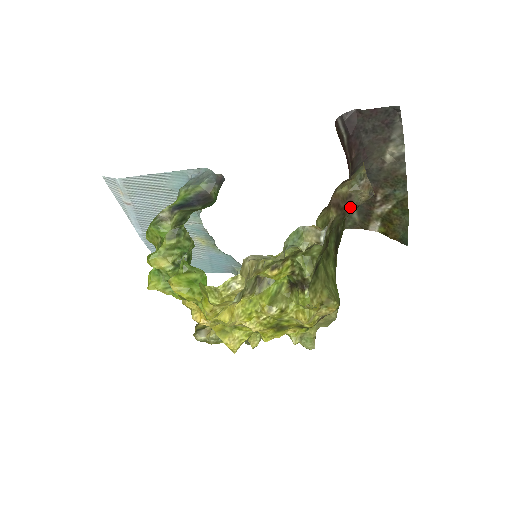
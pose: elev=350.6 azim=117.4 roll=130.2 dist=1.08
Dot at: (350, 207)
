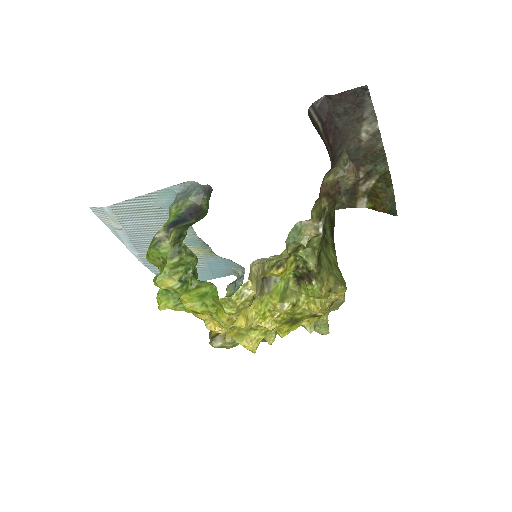
Dot at: (339, 193)
